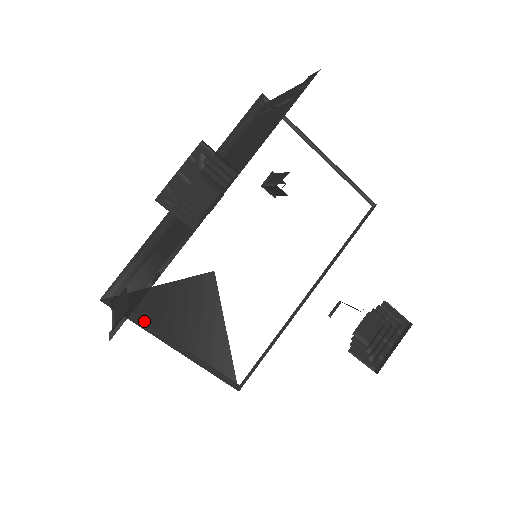
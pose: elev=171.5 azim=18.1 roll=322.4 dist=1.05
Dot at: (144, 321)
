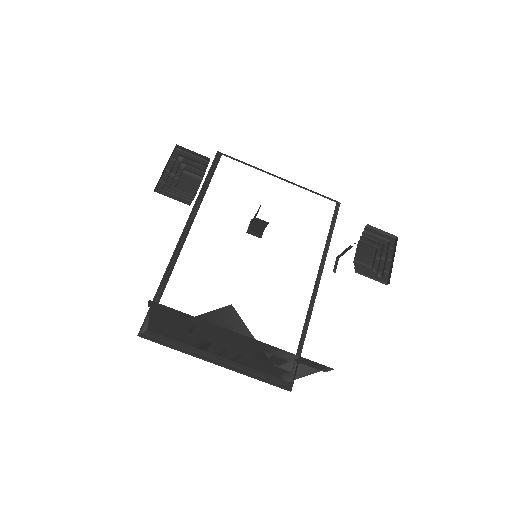
Dot at: (182, 347)
